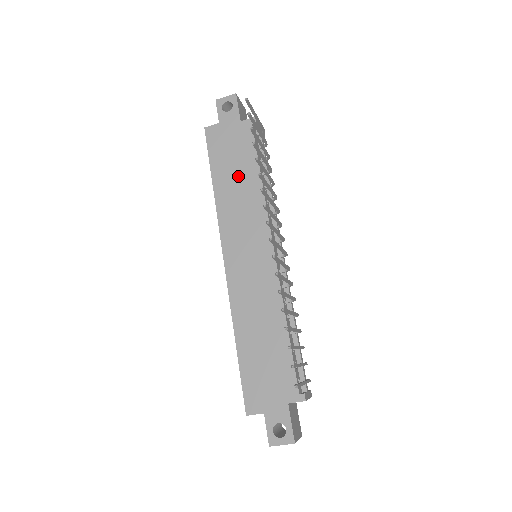
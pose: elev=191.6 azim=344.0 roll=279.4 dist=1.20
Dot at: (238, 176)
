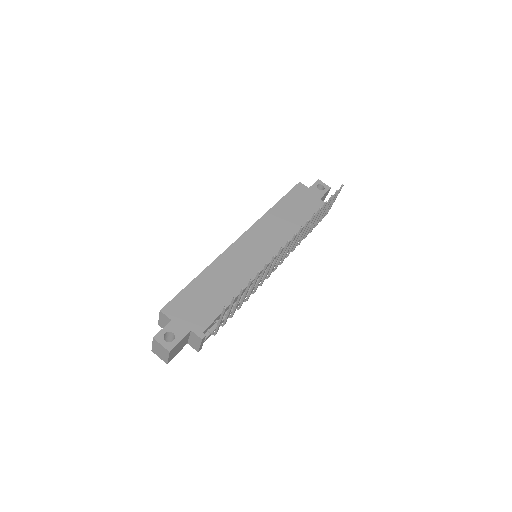
Dot at: (292, 215)
